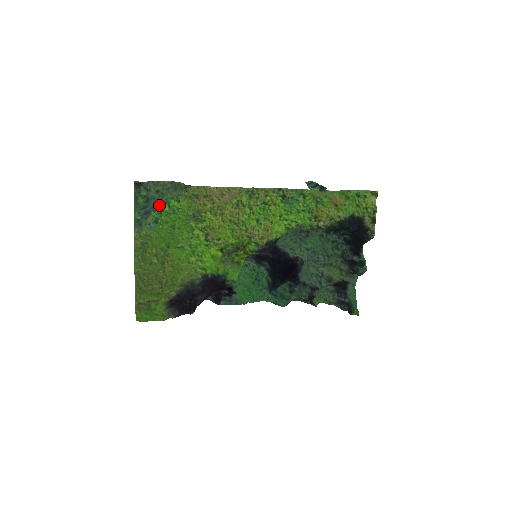
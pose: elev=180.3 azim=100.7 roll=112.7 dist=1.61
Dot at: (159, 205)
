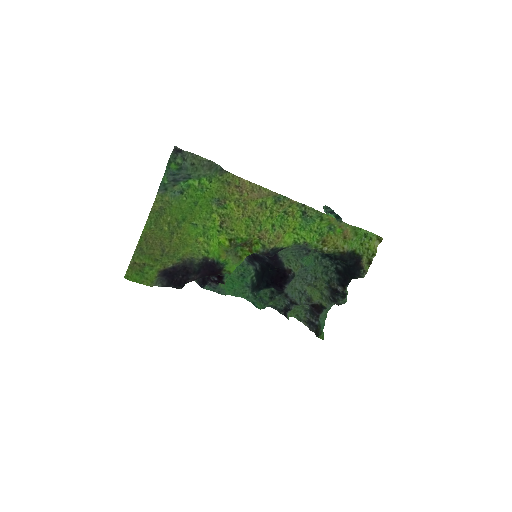
Dot at: (190, 178)
